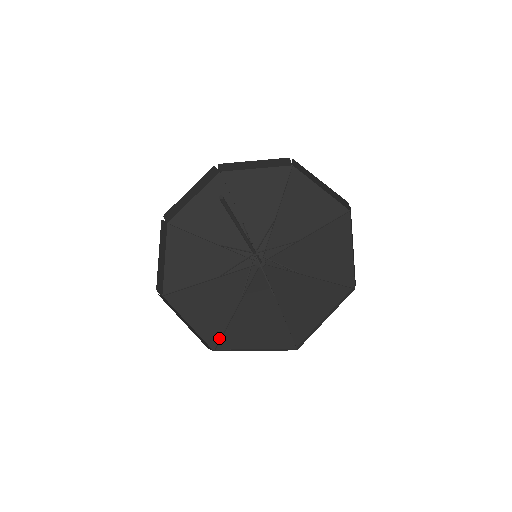
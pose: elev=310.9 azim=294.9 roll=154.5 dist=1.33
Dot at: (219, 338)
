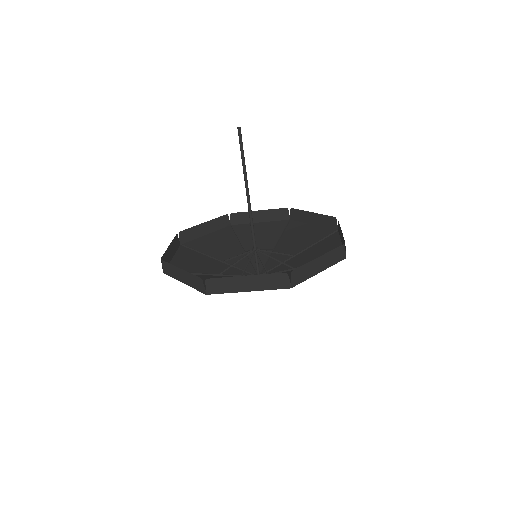
Dot at: occluded
